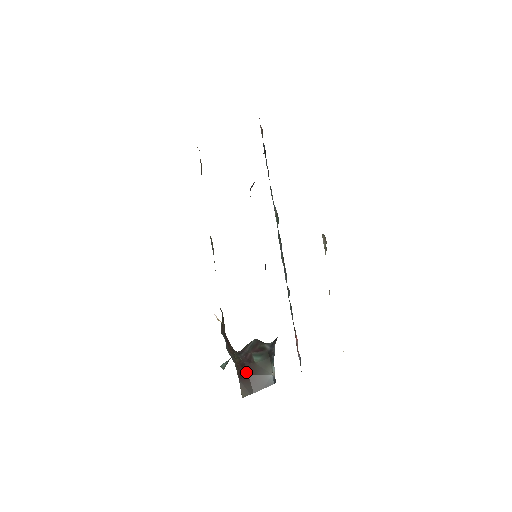
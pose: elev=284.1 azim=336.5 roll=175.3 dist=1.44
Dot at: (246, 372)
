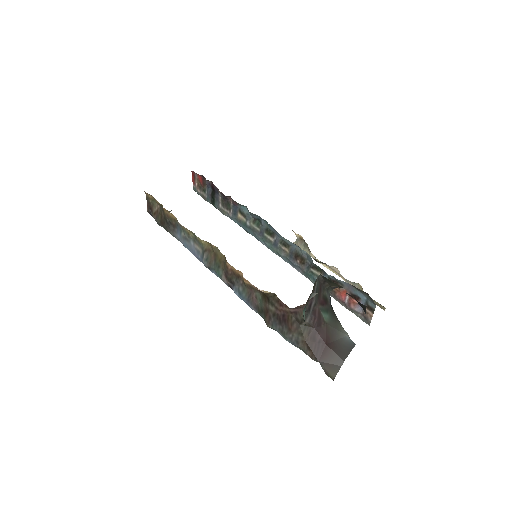
Dot at: (322, 343)
